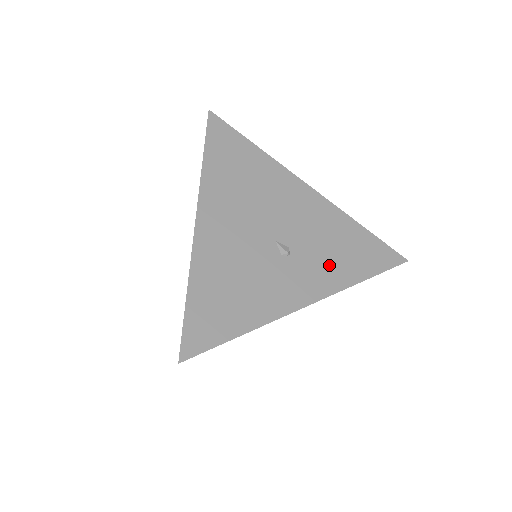
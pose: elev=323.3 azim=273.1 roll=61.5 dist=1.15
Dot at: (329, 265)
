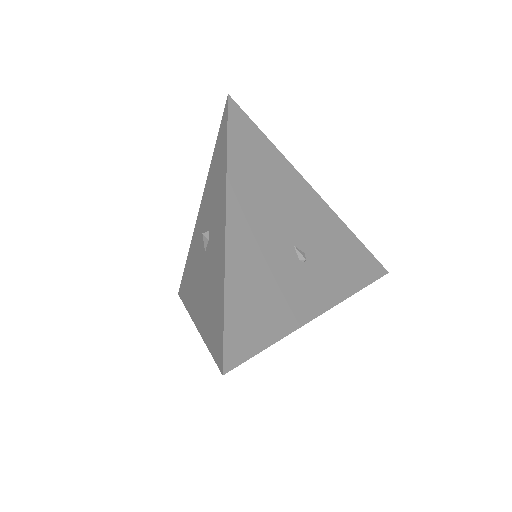
Dot at: (335, 273)
